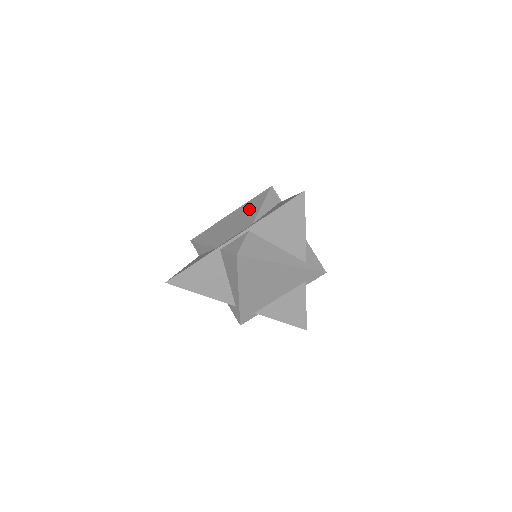
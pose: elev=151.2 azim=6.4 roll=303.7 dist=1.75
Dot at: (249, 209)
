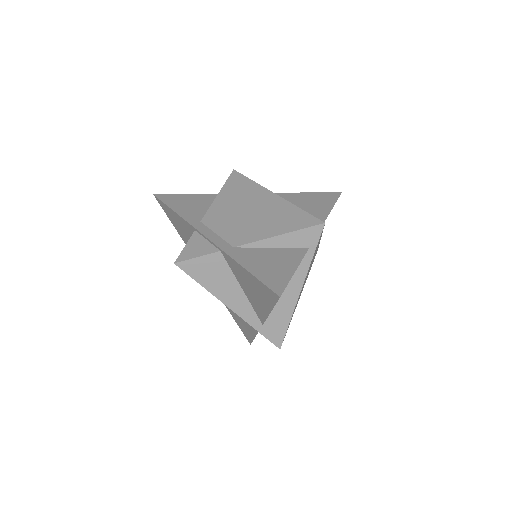
Dot at: (273, 219)
